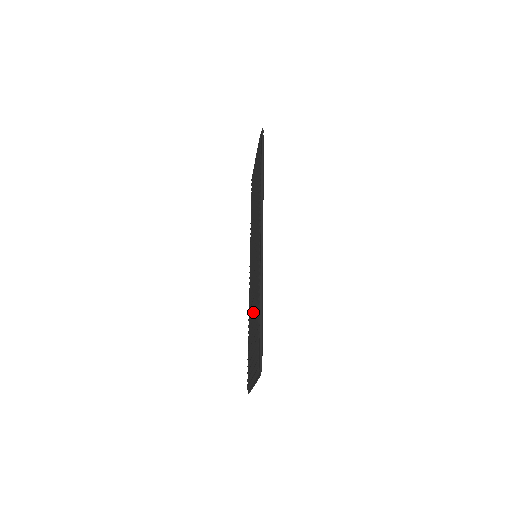
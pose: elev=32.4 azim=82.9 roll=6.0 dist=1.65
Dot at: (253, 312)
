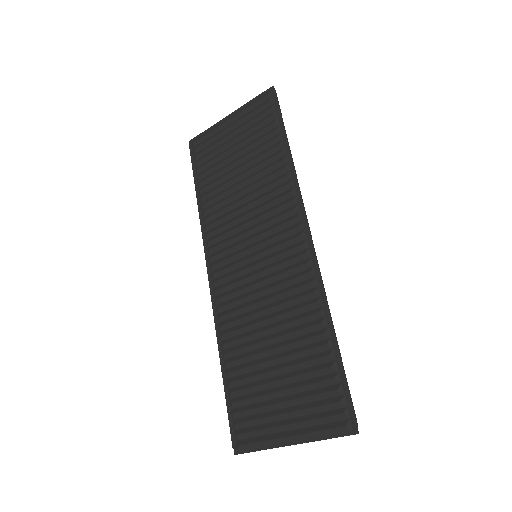
Dot at: (277, 337)
